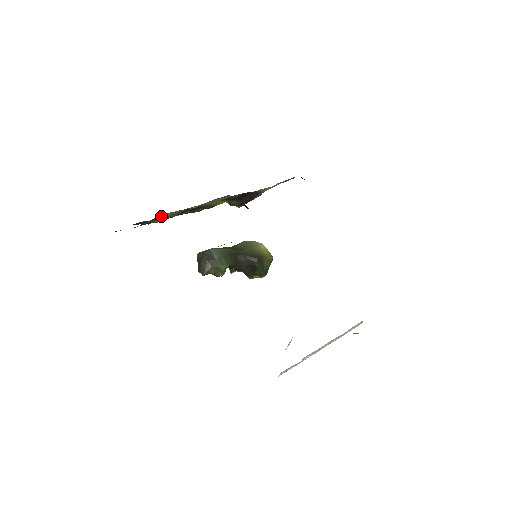
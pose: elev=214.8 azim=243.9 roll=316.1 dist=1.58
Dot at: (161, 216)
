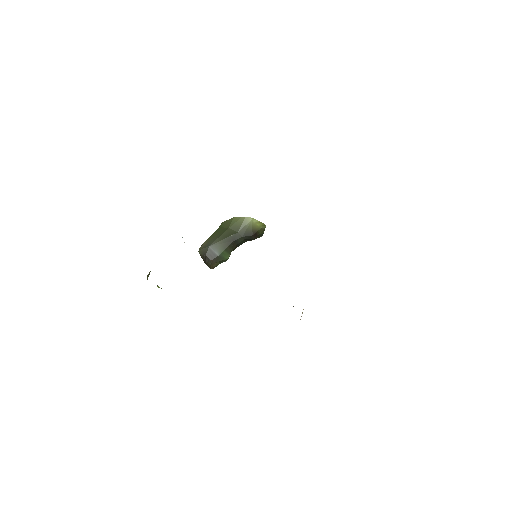
Dot at: occluded
